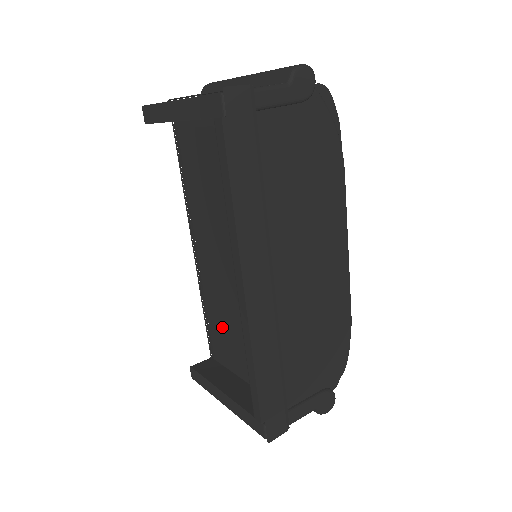
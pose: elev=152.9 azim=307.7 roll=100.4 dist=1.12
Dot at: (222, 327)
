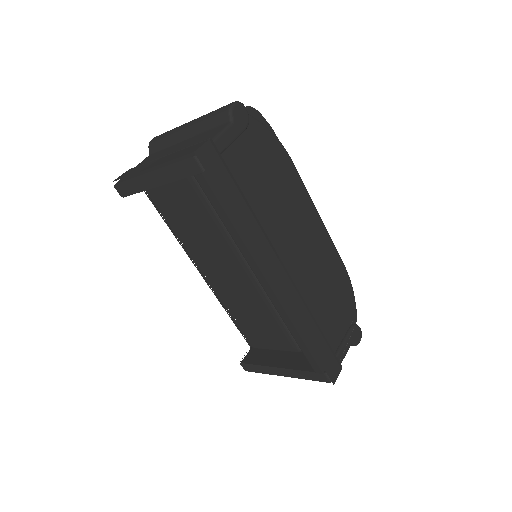
Dot at: (253, 321)
